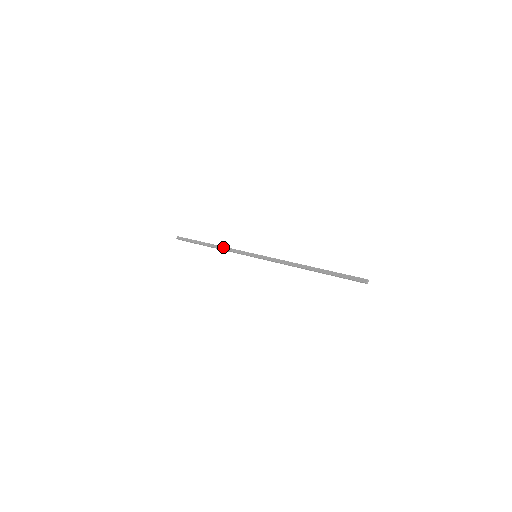
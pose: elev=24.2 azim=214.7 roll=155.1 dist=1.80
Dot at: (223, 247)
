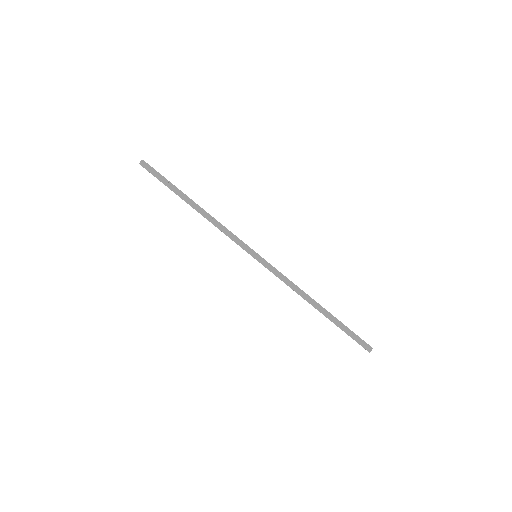
Dot at: (212, 222)
